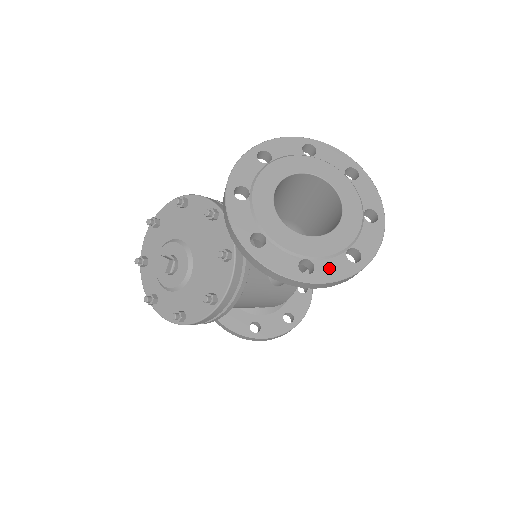
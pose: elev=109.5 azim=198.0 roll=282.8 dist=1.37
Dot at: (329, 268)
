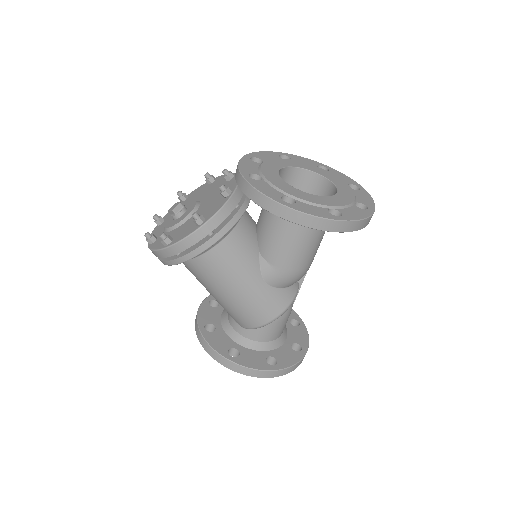
Dot at: (309, 208)
